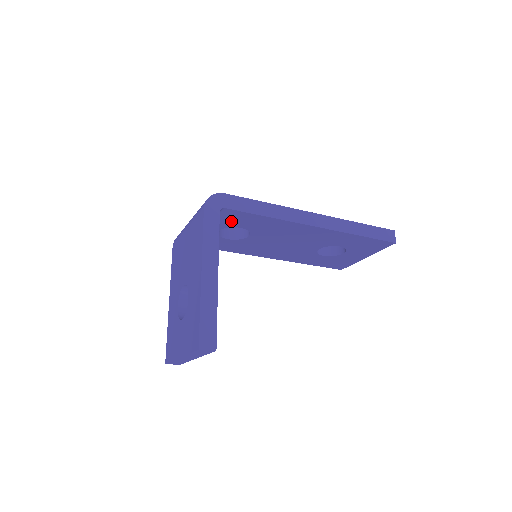
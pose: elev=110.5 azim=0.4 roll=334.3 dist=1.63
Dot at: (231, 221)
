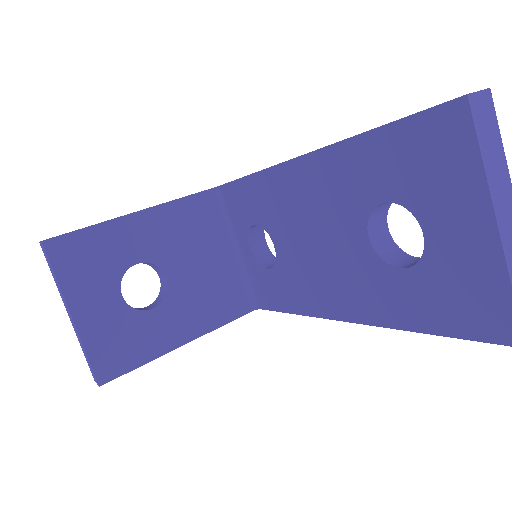
Dot at: (241, 214)
